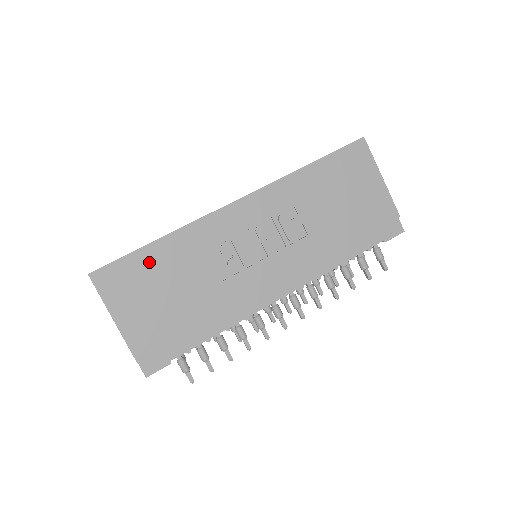
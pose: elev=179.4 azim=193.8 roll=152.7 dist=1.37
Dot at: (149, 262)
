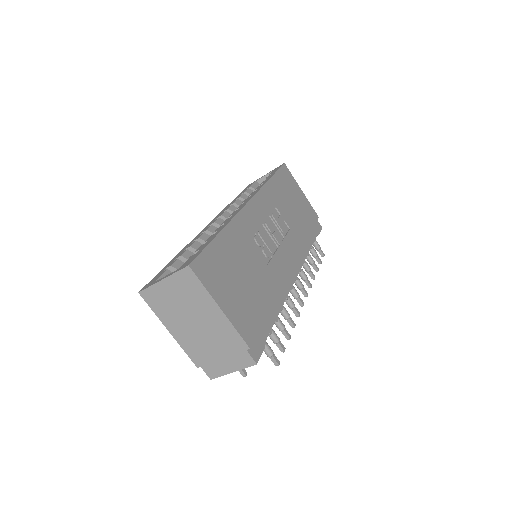
Dot at: (222, 252)
